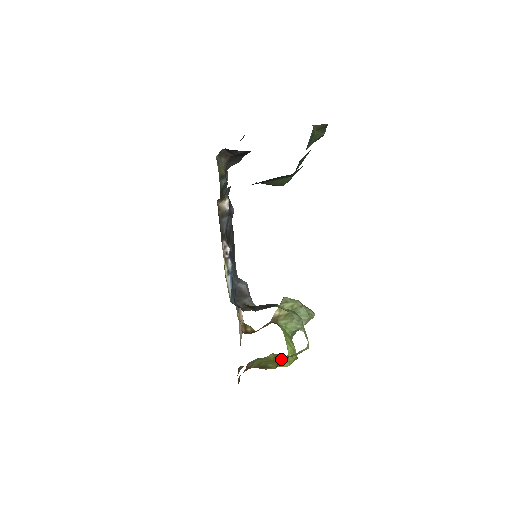
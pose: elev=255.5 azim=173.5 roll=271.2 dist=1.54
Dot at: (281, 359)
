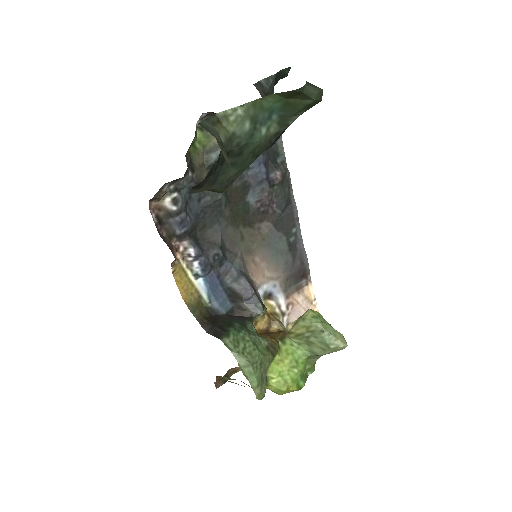
Dot at: occluded
